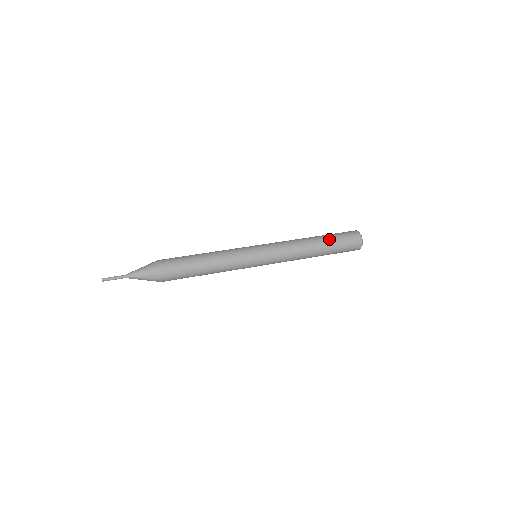
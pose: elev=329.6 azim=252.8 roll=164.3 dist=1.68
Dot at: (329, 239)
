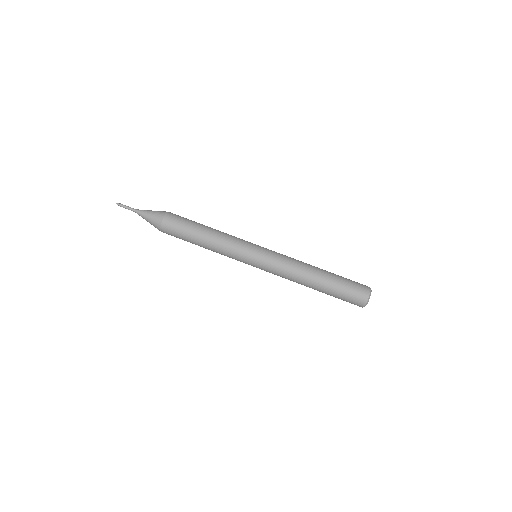
Dot at: (328, 294)
